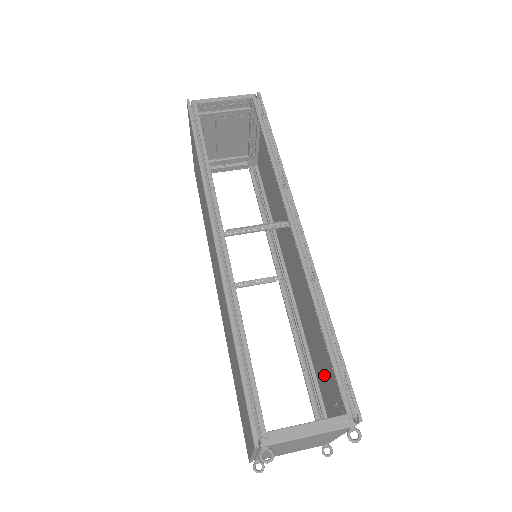
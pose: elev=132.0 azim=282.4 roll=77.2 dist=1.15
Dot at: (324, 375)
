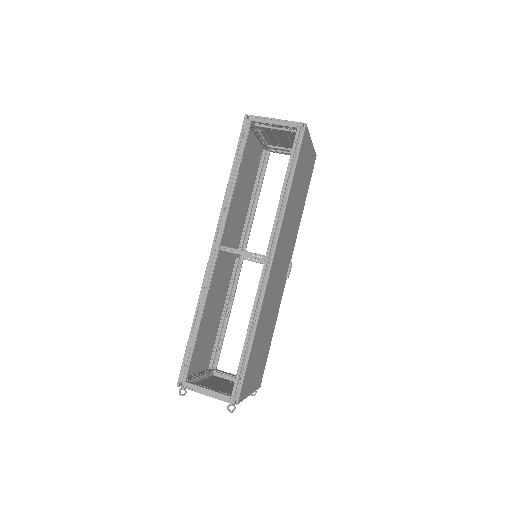
Dot at: (261, 355)
